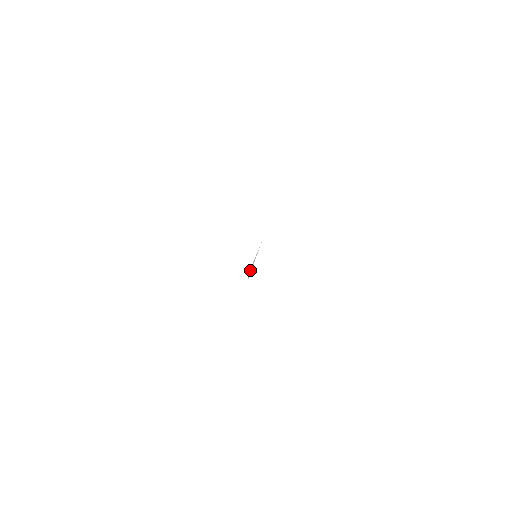
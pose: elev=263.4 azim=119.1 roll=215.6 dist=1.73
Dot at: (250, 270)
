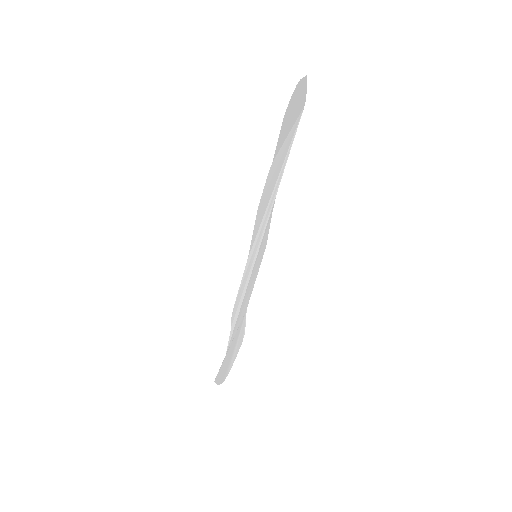
Dot at: (286, 160)
